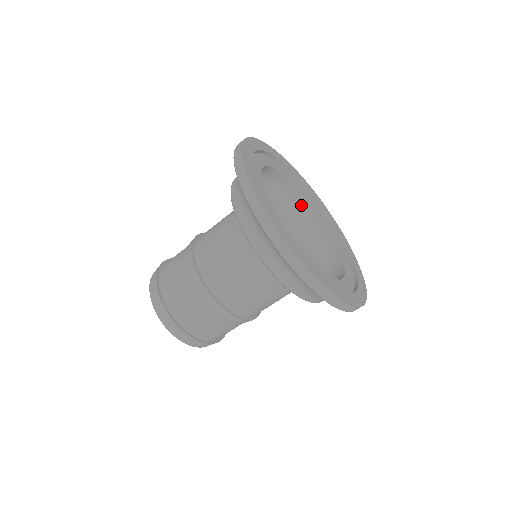
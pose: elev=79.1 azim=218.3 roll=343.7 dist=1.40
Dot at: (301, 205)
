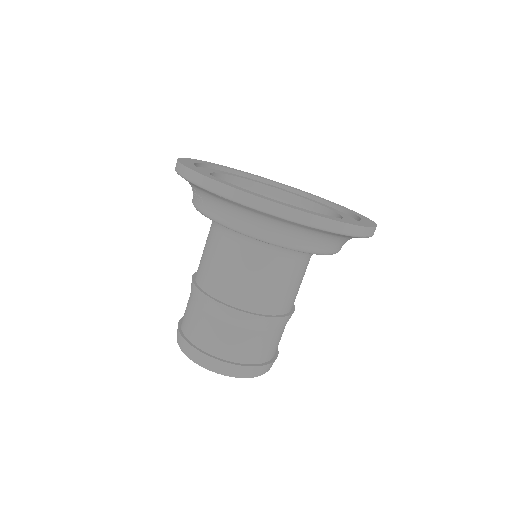
Dot at: (253, 191)
